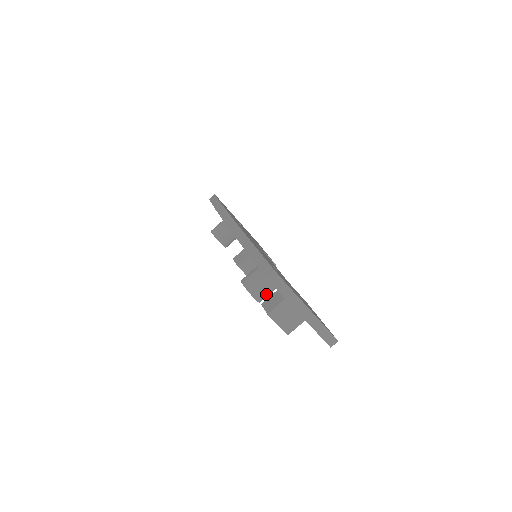
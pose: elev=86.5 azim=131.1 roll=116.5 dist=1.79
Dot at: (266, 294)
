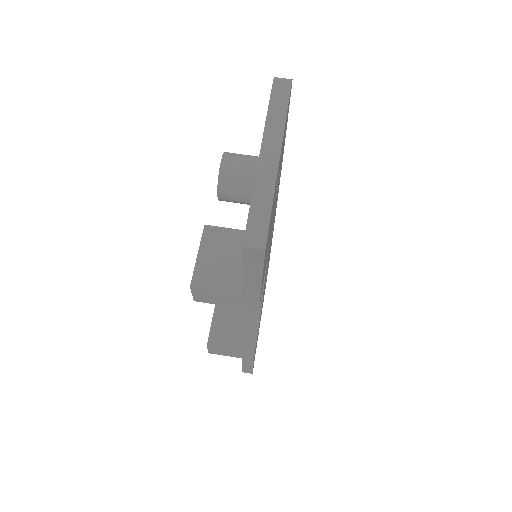
Dot at: (238, 174)
